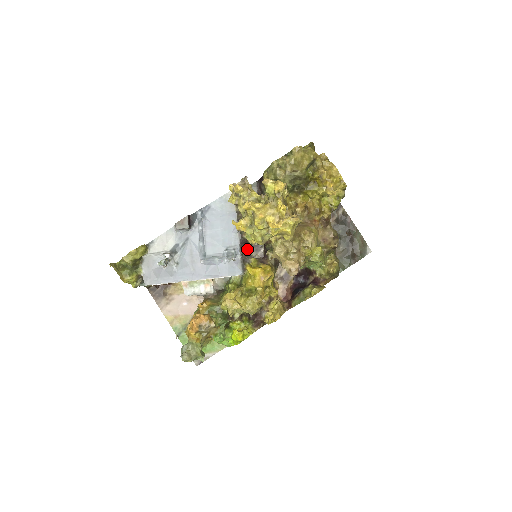
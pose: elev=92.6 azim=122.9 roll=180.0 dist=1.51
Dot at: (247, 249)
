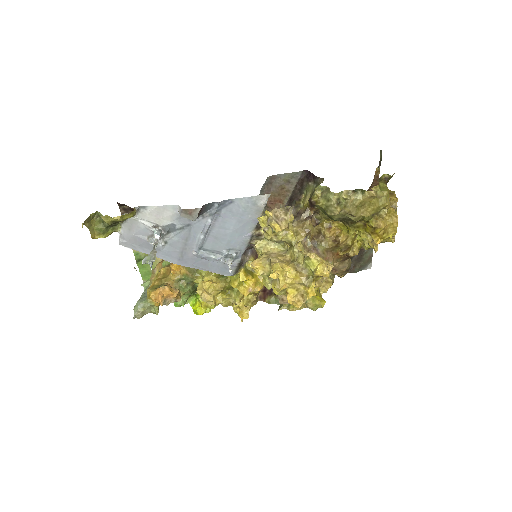
Dot at: occluded
